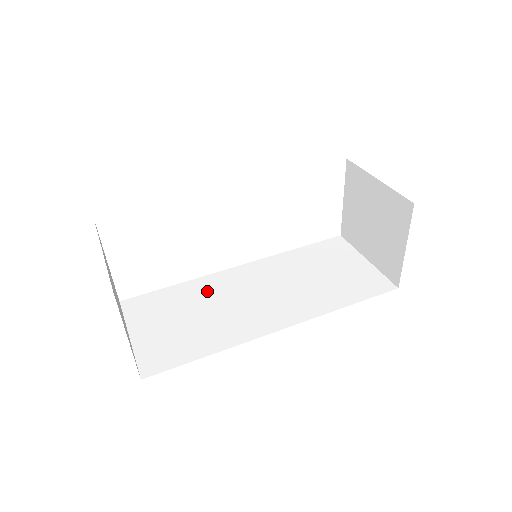
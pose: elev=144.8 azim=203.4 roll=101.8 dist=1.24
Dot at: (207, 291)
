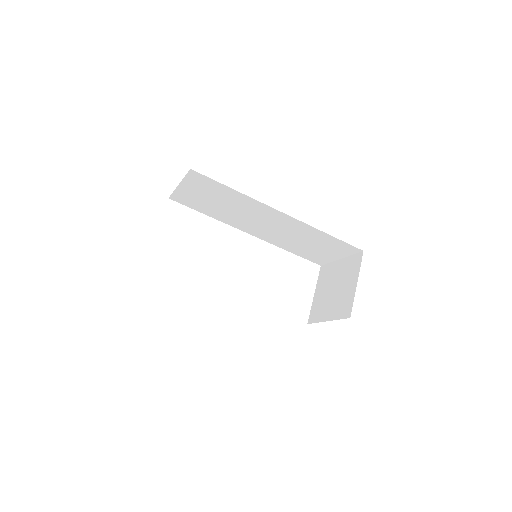
Dot at: occluded
